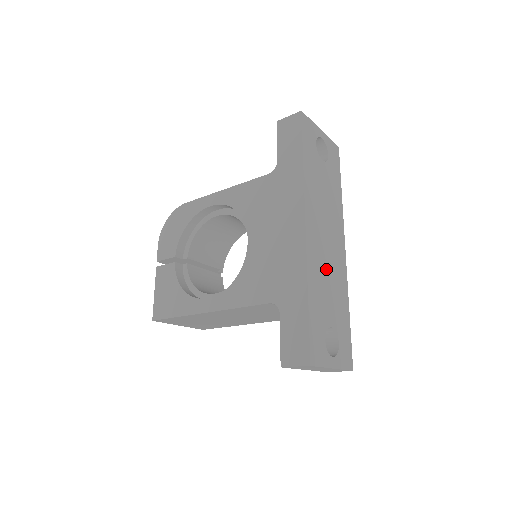
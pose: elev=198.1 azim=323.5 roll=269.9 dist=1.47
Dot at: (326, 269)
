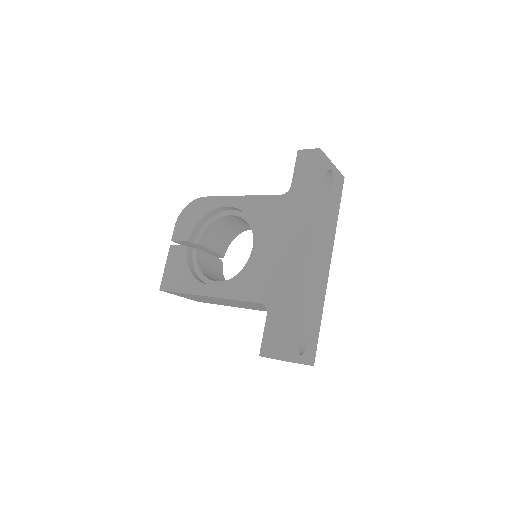
Dot at: (311, 284)
